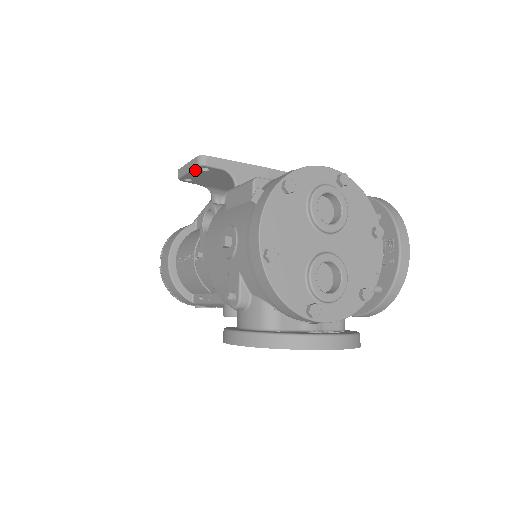
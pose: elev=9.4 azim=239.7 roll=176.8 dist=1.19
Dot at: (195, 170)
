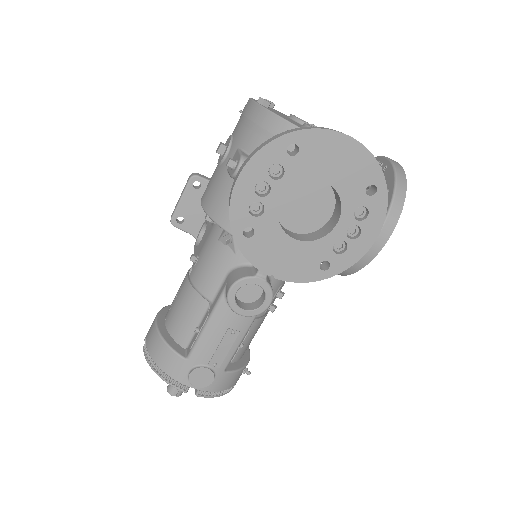
Dot at: (188, 190)
